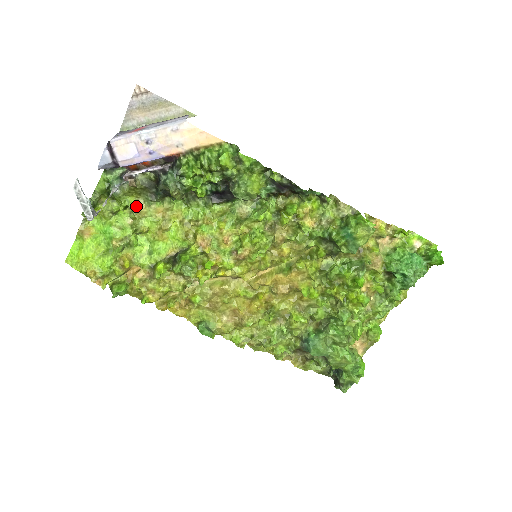
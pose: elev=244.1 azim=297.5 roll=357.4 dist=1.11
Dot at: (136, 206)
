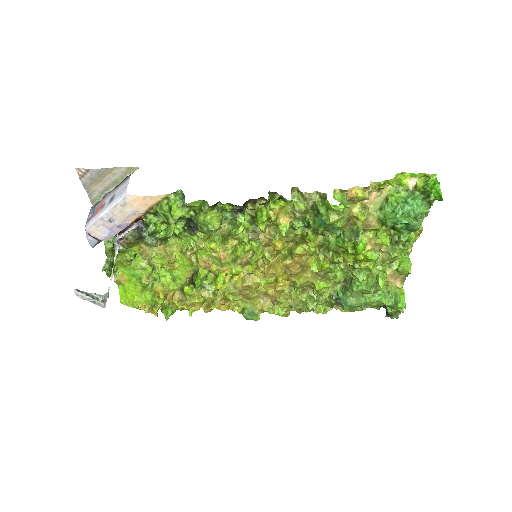
Dot at: (142, 251)
